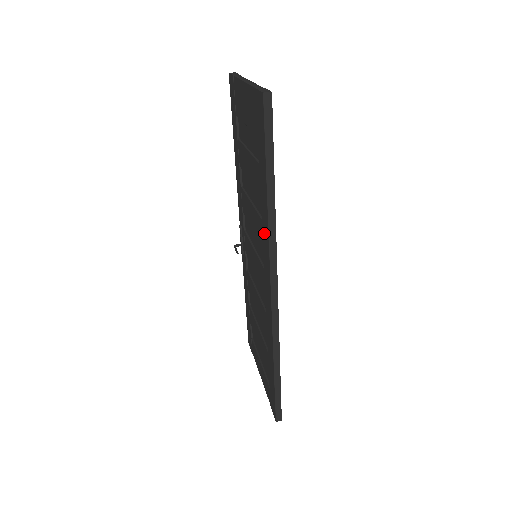
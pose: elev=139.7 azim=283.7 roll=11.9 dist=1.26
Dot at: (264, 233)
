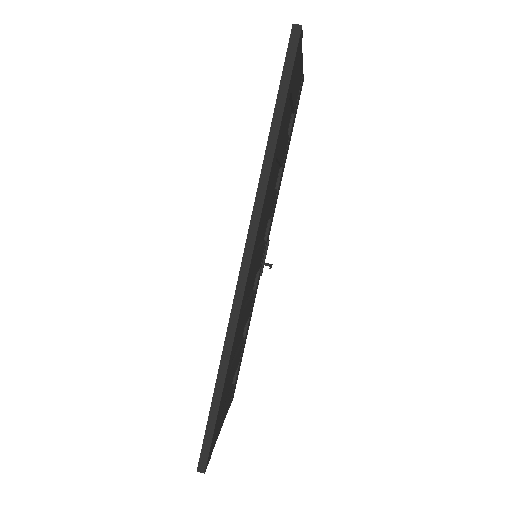
Dot at: occluded
